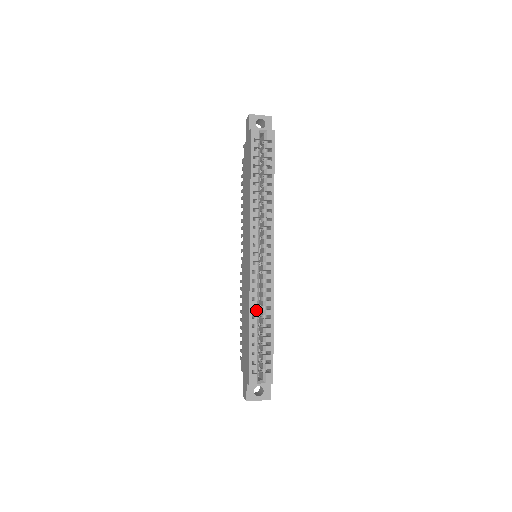
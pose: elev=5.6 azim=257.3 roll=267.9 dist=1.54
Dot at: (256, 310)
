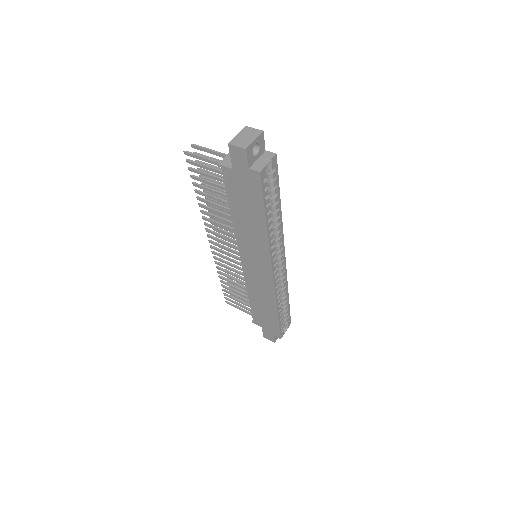
Dot at: (280, 301)
